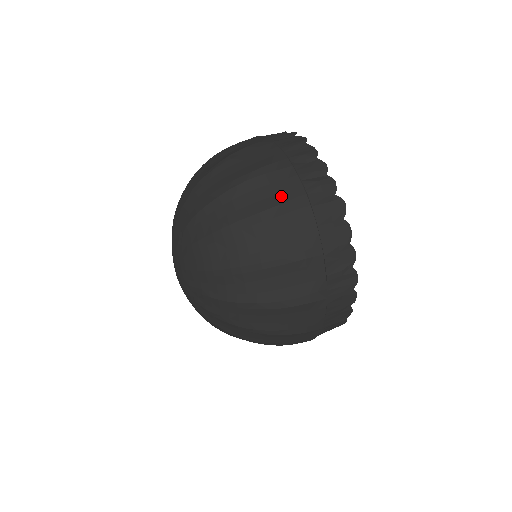
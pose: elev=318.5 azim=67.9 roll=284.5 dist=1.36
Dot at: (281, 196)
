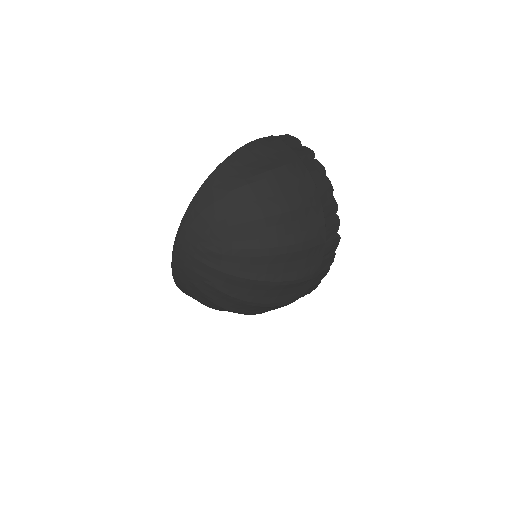
Dot at: (311, 232)
